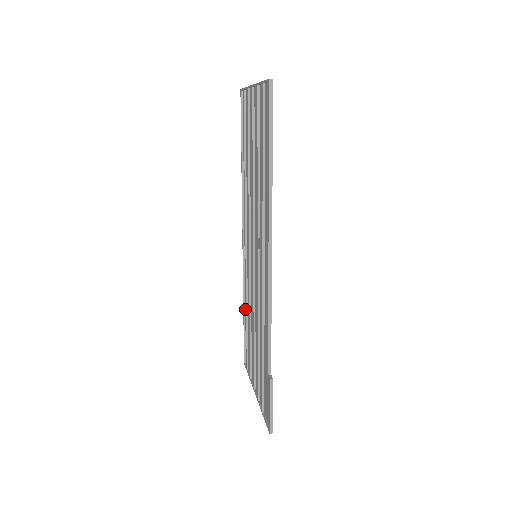
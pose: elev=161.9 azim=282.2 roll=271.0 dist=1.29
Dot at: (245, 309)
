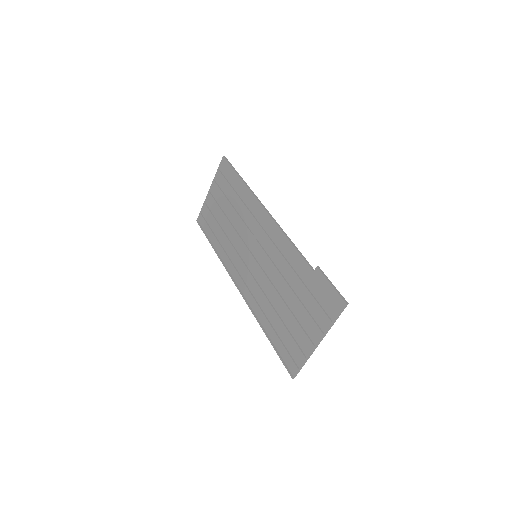
Dot at: (266, 331)
